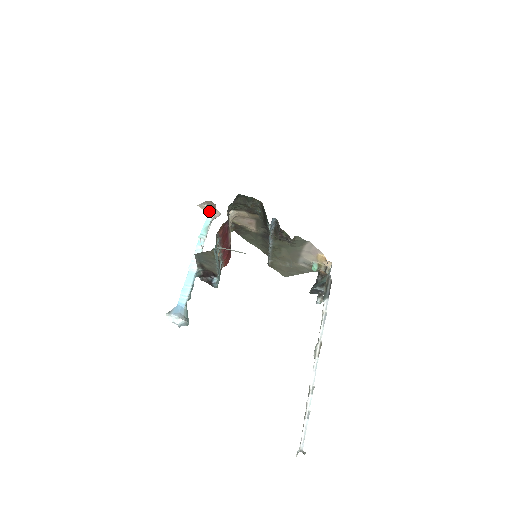
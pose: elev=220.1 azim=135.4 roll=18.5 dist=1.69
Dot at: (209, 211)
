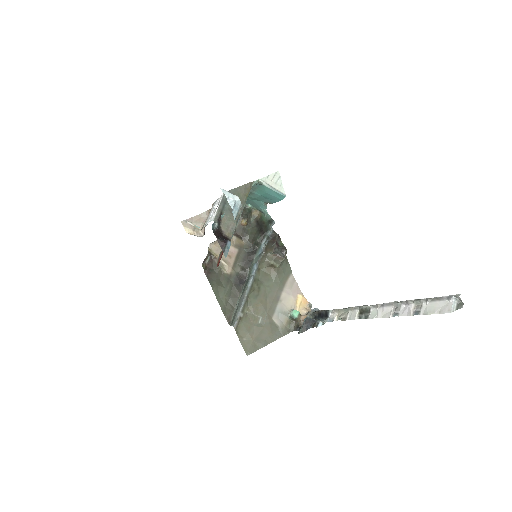
Dot at: (190, 232)
